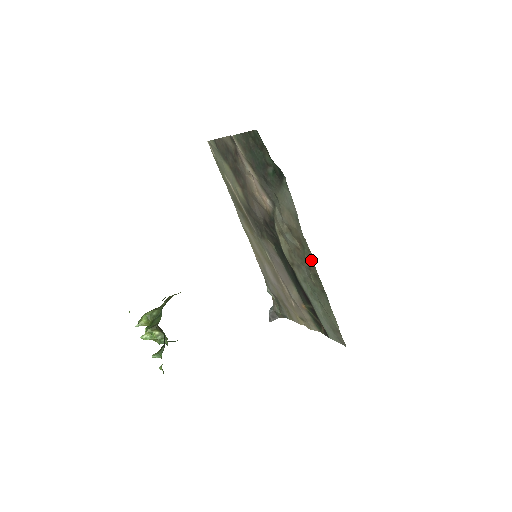
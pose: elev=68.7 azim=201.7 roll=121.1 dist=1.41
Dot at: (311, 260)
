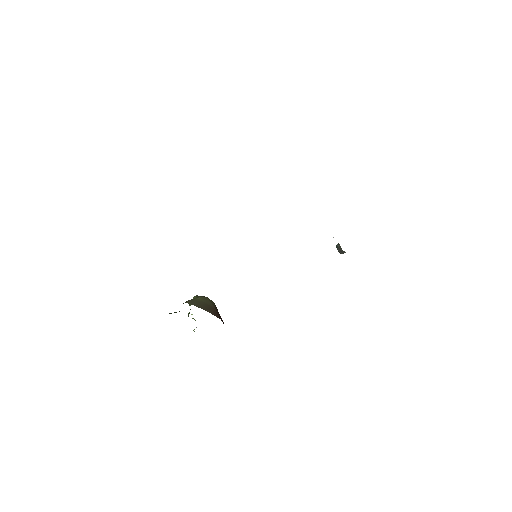
Dot at: occluded
